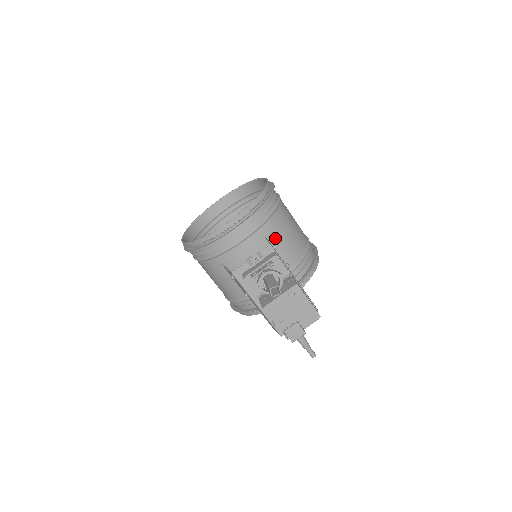
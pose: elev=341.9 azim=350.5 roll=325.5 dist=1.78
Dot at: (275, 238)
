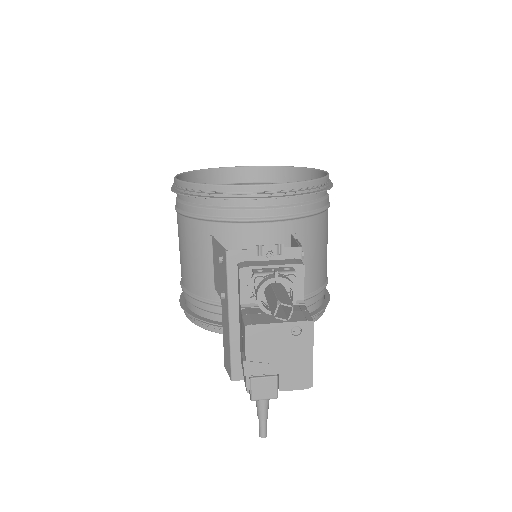
Dot at: occluded
